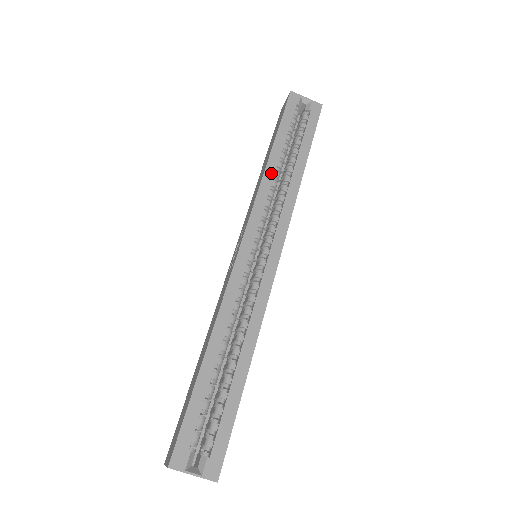
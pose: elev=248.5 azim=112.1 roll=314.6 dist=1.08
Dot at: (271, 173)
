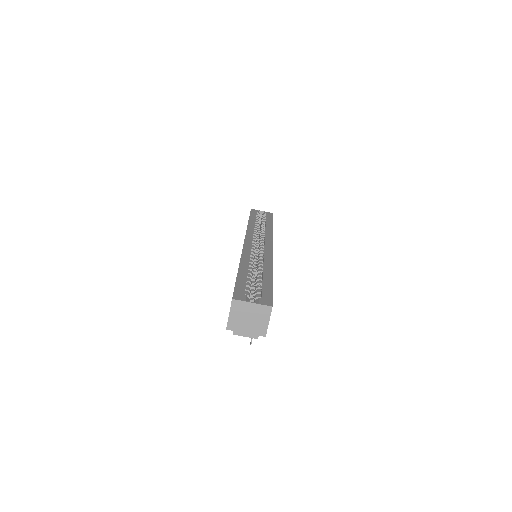
Dot at: (252, 225)
